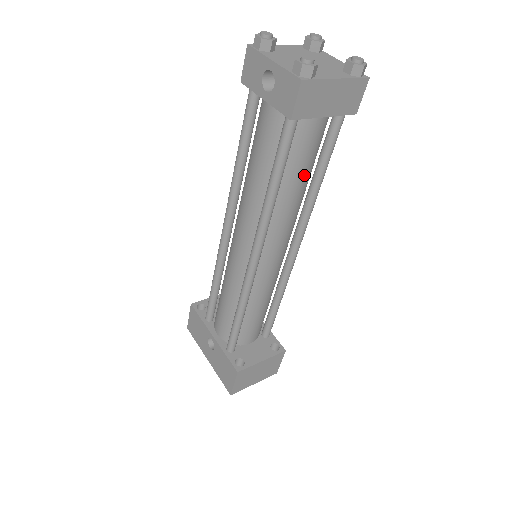
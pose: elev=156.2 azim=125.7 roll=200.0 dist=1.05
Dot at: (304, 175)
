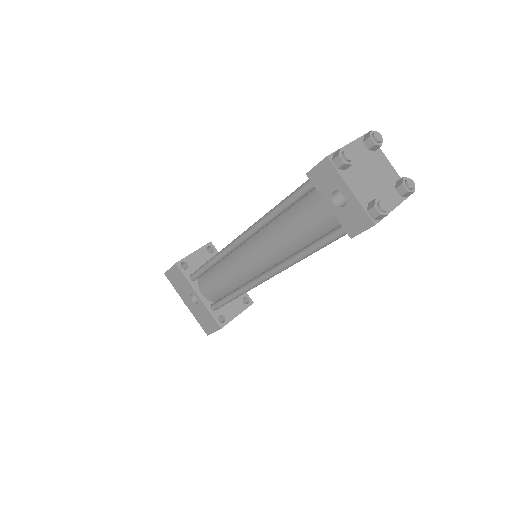
Dot at: occluded
